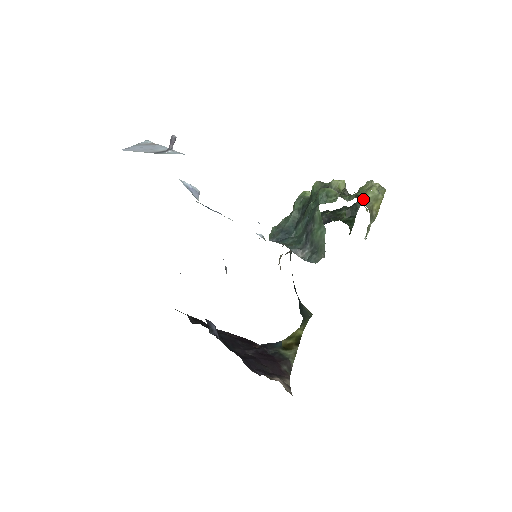
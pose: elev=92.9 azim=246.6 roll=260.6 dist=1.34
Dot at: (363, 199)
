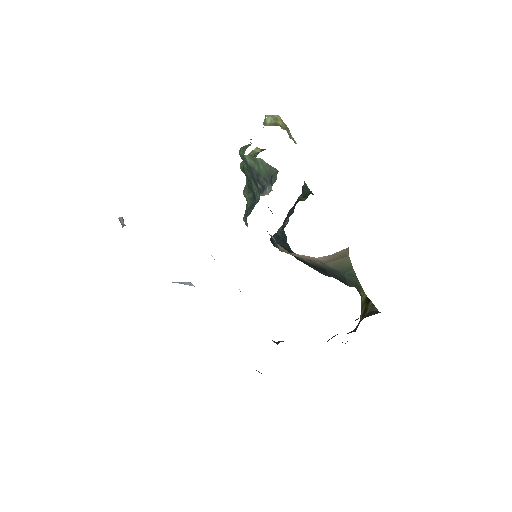
Dot at: occluded
